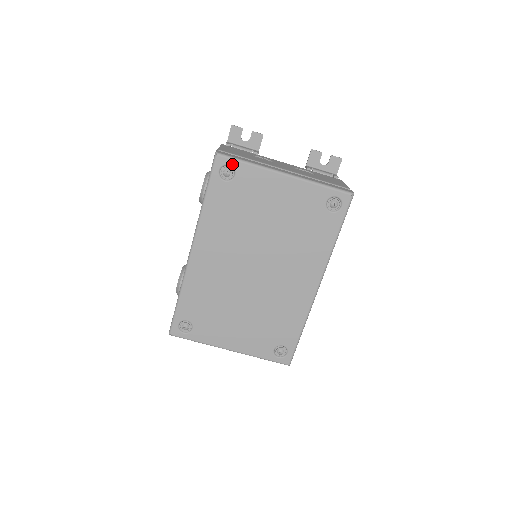
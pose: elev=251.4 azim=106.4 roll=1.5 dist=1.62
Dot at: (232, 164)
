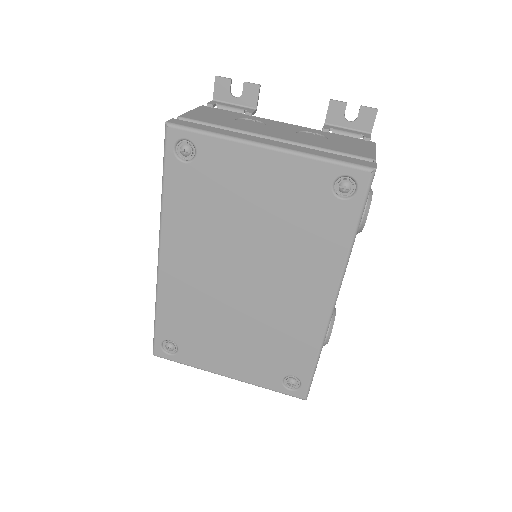
Dot at: (189, 138)
